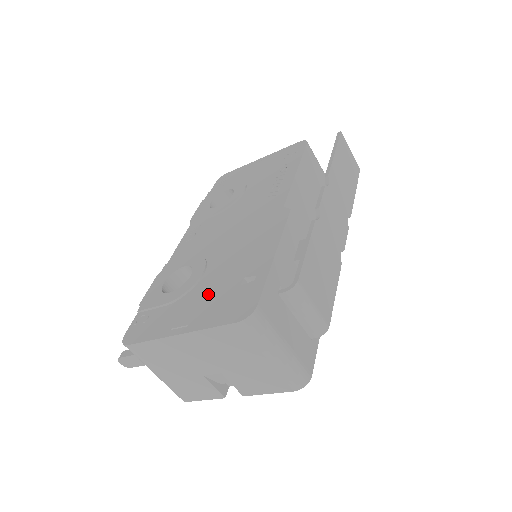
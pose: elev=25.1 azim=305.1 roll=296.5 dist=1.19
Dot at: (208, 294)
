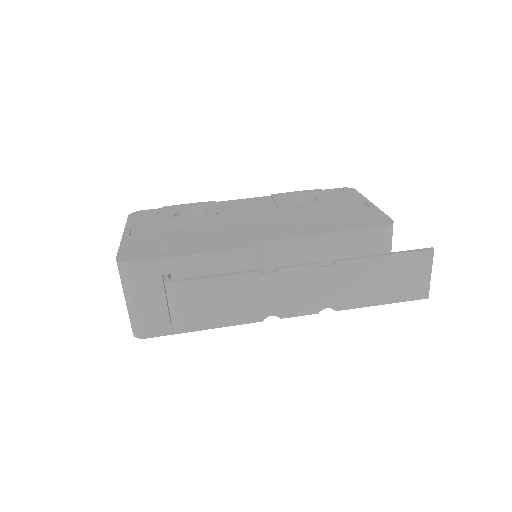
Dot at: (160, 235)
